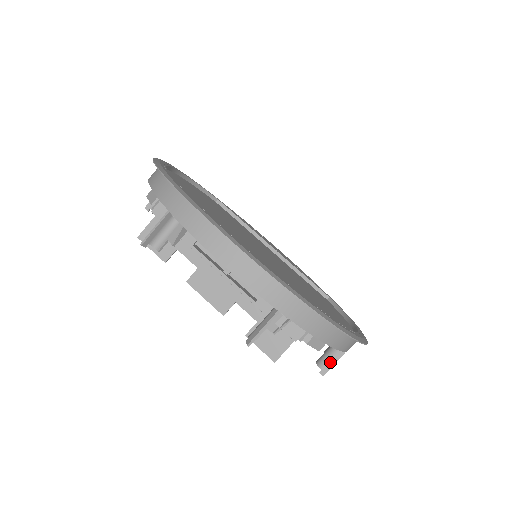
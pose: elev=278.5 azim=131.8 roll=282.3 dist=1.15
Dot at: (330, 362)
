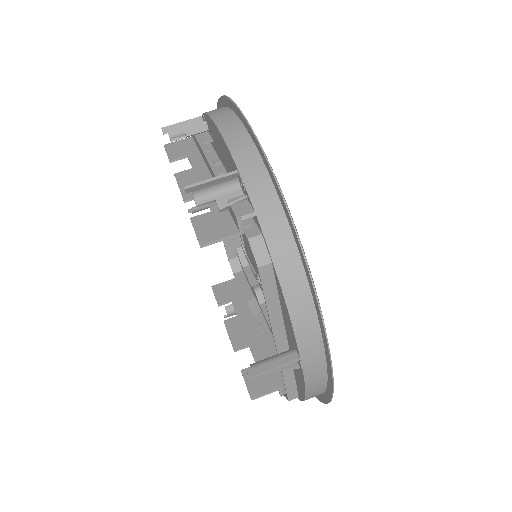
Dot at: (269, 364)
